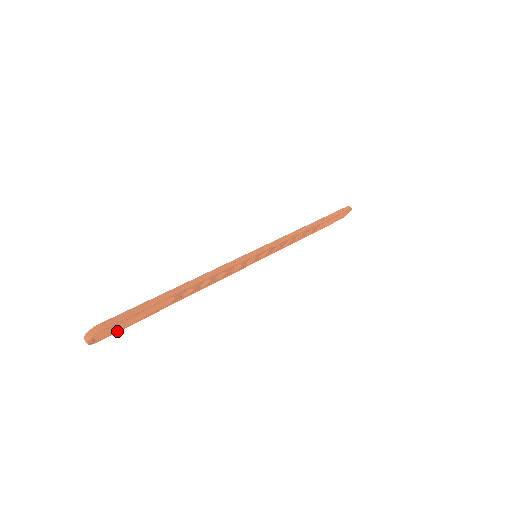
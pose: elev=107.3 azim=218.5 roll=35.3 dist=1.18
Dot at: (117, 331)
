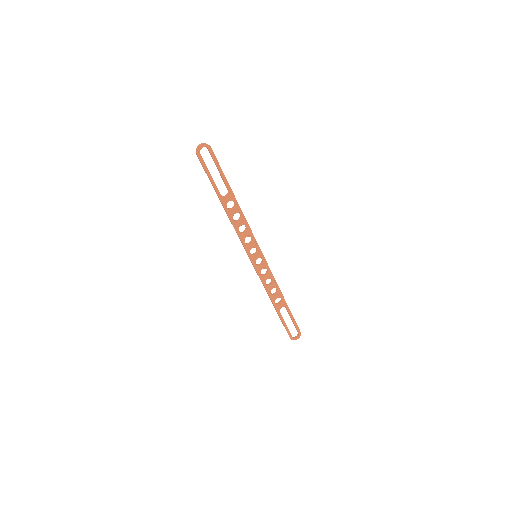
Dot at: (204, 166)
